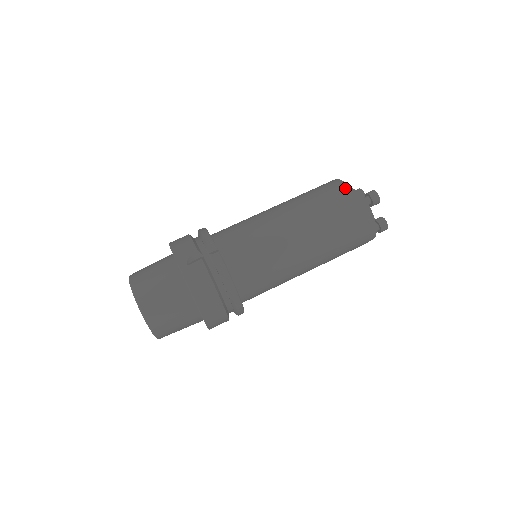
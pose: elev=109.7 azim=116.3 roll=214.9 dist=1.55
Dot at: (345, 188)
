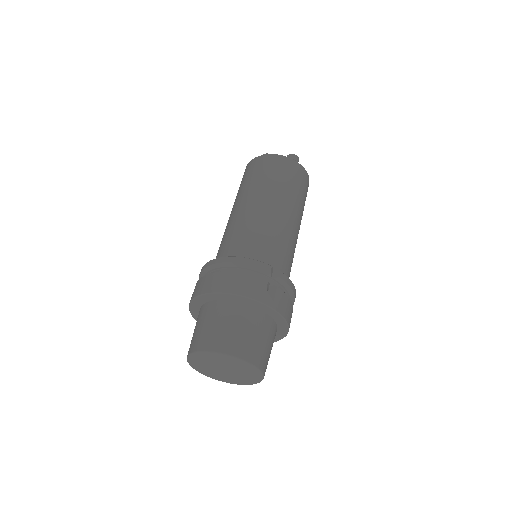
Dot at: (291, 162)
